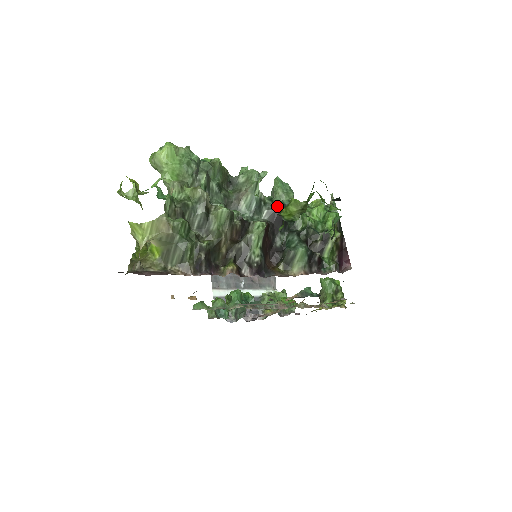
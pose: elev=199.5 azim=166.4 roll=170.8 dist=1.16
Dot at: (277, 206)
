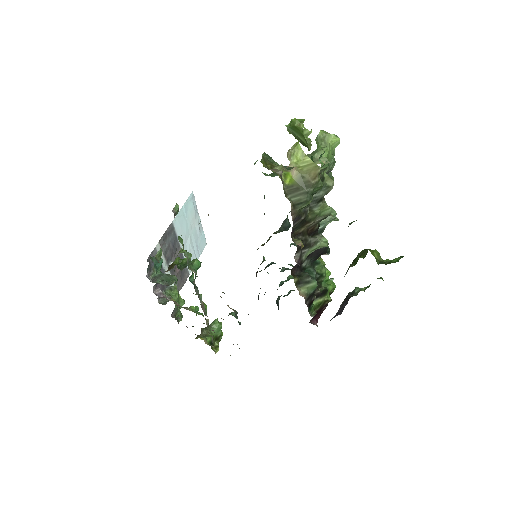
Dot at: occluded
